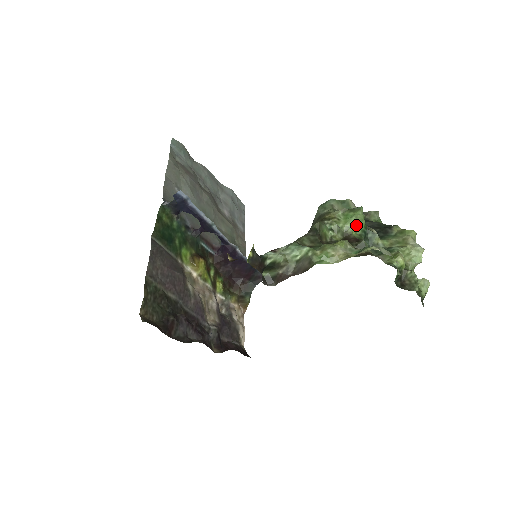
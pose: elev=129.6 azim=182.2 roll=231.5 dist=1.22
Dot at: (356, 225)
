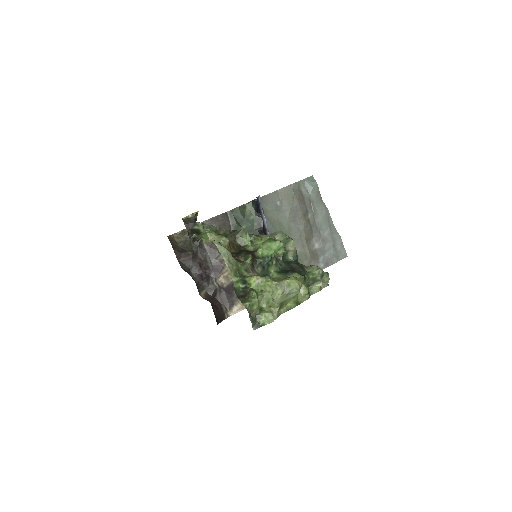
Dot at: (265, 249)
